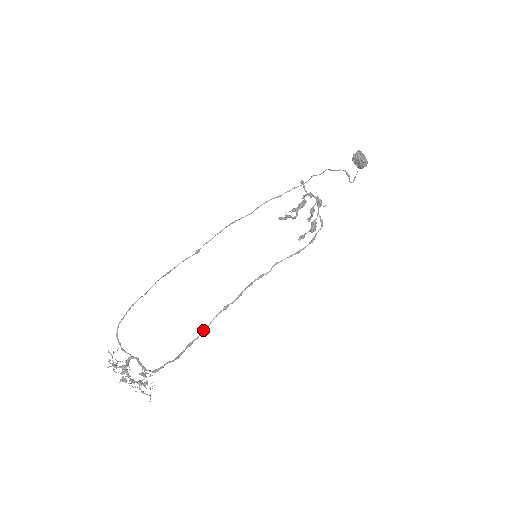
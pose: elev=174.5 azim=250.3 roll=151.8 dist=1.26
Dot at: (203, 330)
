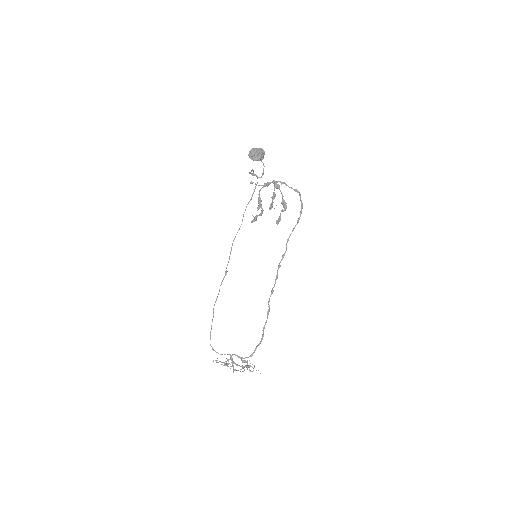
Dot at: (267, 315)
